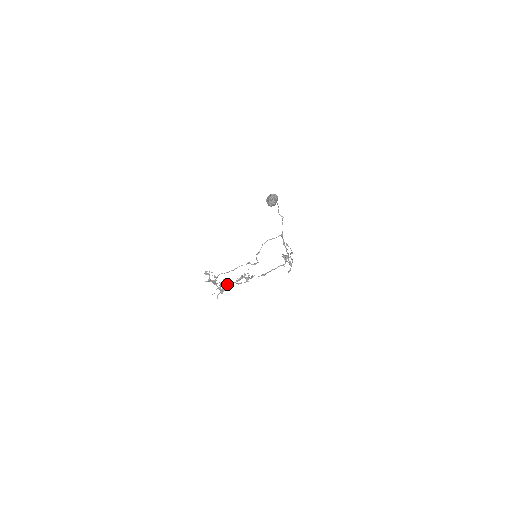
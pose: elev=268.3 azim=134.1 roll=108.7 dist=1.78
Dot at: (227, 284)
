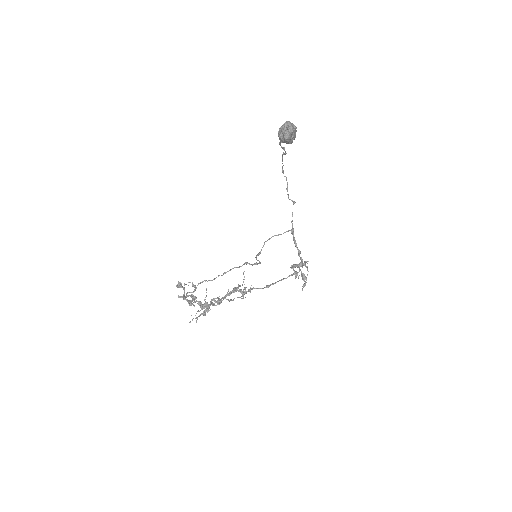
Dot at: (212, 300)
